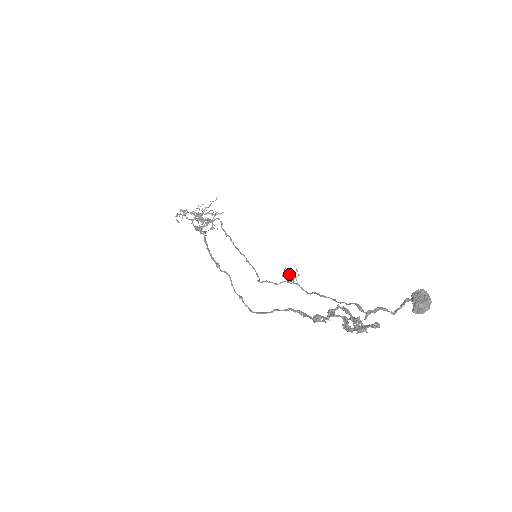
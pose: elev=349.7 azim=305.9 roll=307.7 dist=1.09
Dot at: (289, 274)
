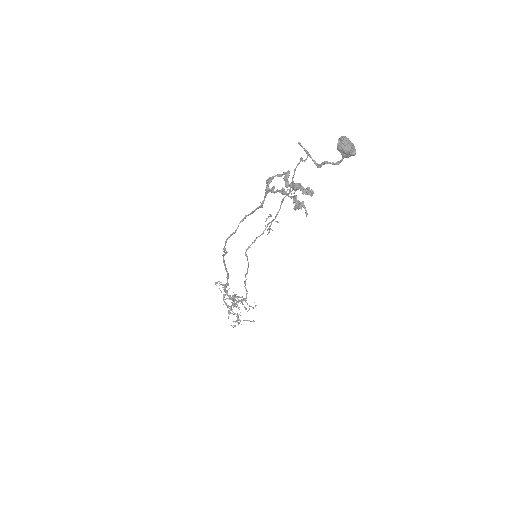
Dot at: (271, 224)
